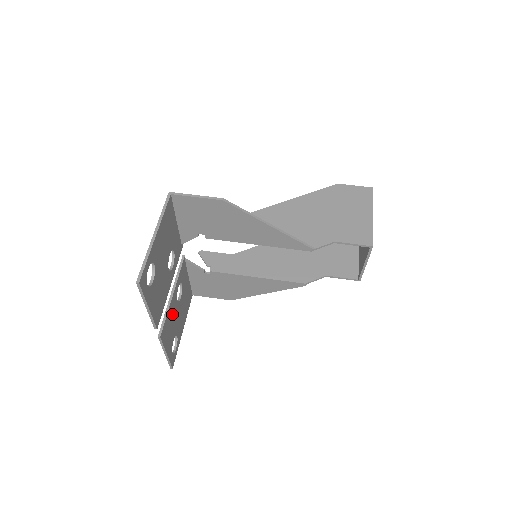
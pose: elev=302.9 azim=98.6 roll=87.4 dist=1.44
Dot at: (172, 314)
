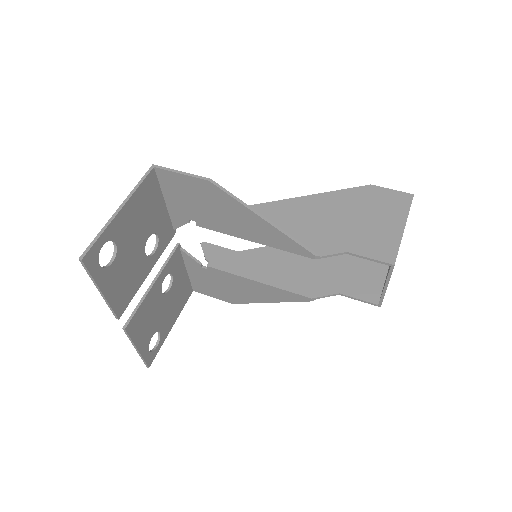
Dot at: (151, 306)
